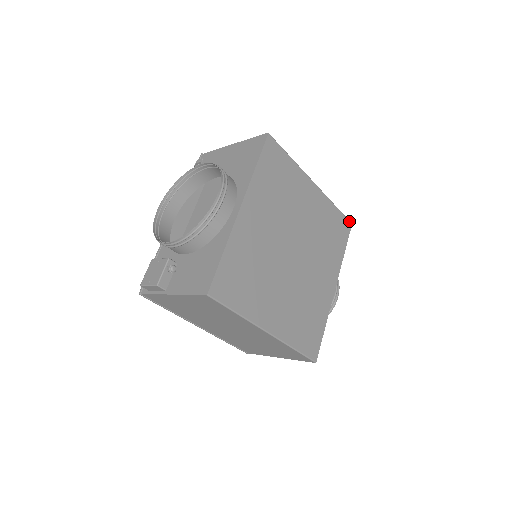
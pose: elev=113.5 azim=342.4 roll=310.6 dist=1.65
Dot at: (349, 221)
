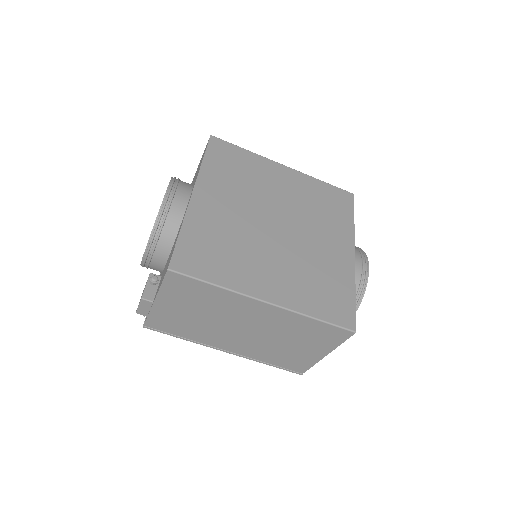
Dot at: (348, 192)
